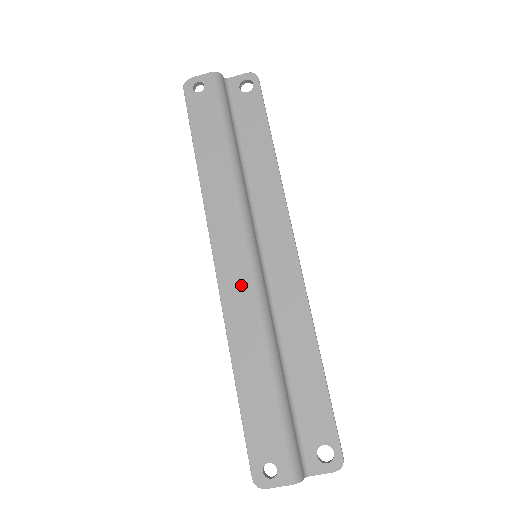
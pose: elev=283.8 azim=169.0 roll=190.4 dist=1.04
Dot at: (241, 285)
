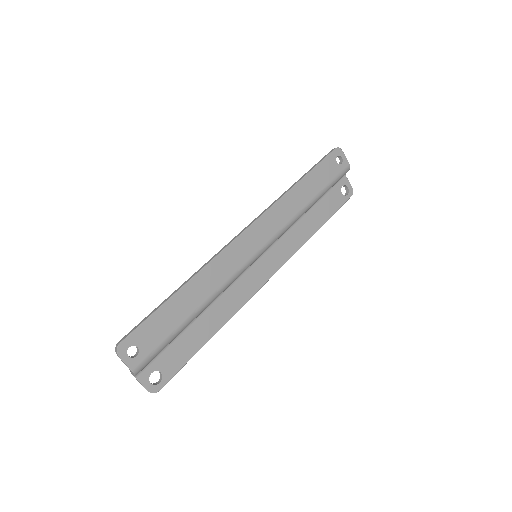
Dot at: (239, 258)
